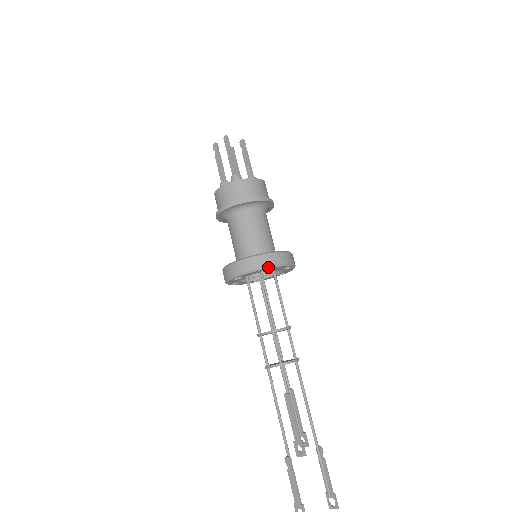
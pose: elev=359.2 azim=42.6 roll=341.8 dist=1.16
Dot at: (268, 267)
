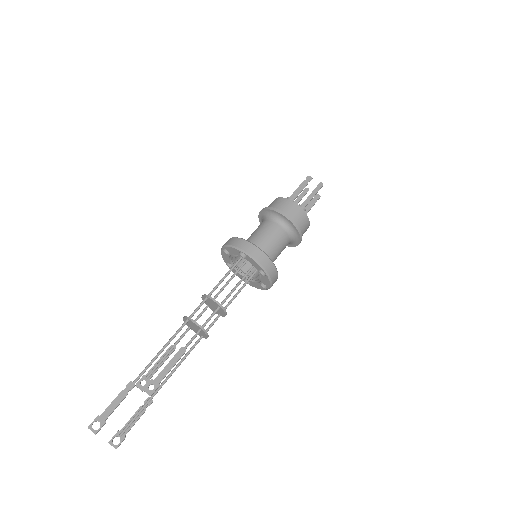
Dot at: (268, 274)
